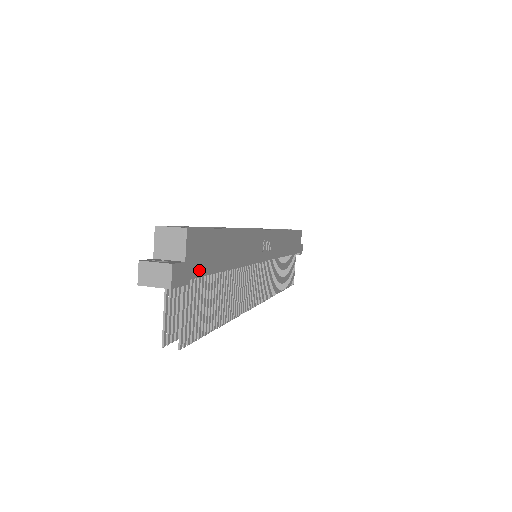
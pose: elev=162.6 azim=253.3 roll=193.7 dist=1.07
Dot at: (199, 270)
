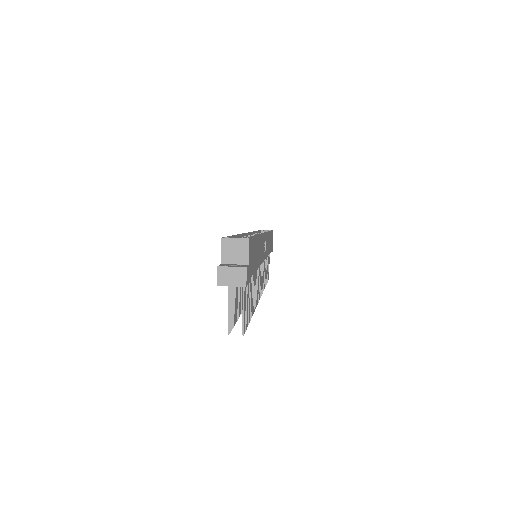
Dot at: (251, 271)
